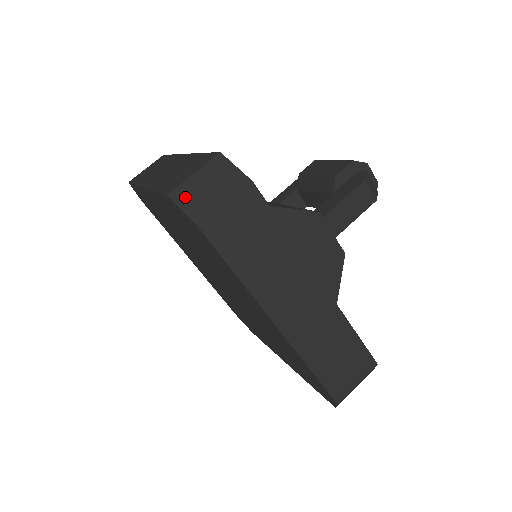
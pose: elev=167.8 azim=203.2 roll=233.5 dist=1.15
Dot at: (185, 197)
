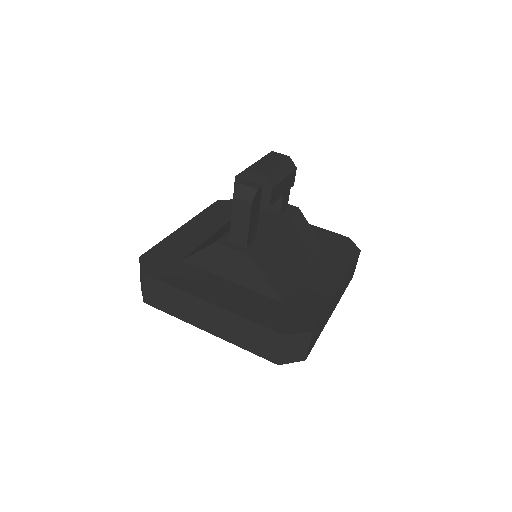
Dot at: (141, 286)
